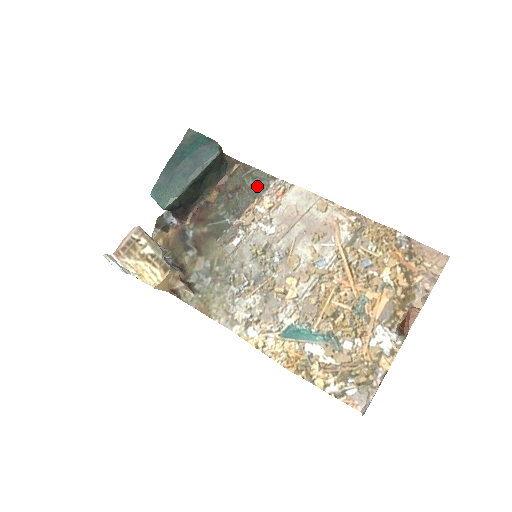
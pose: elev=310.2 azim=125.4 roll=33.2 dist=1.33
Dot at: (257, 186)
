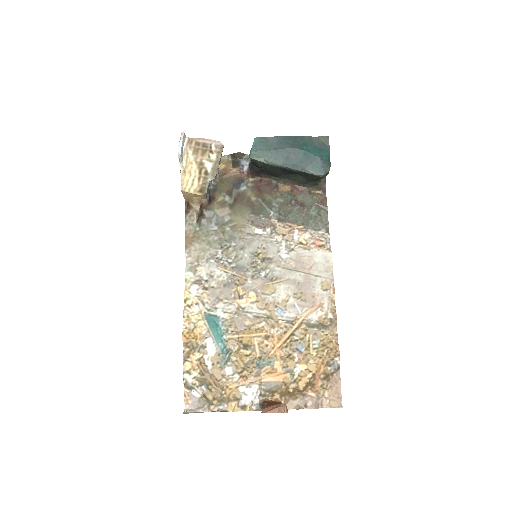
Dot at: (314, 220)
